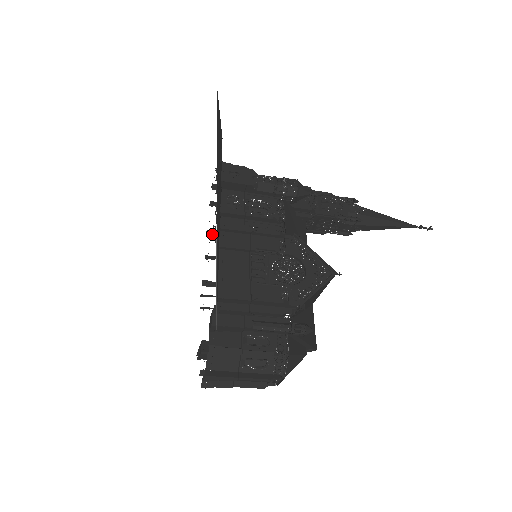
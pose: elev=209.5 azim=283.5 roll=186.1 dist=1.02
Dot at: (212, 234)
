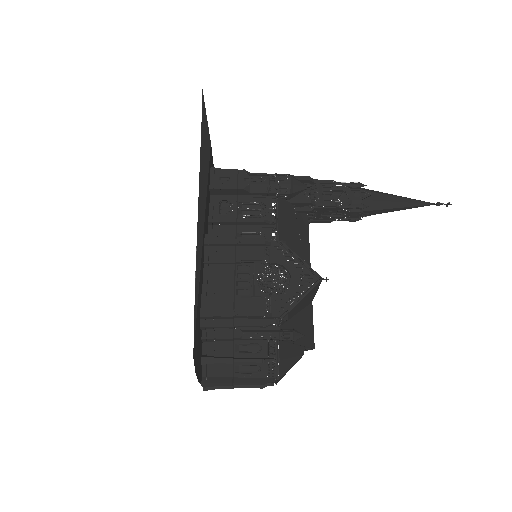
Dot at: occluded
